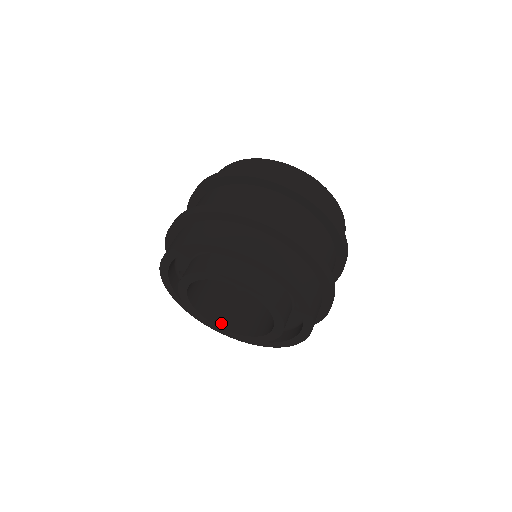
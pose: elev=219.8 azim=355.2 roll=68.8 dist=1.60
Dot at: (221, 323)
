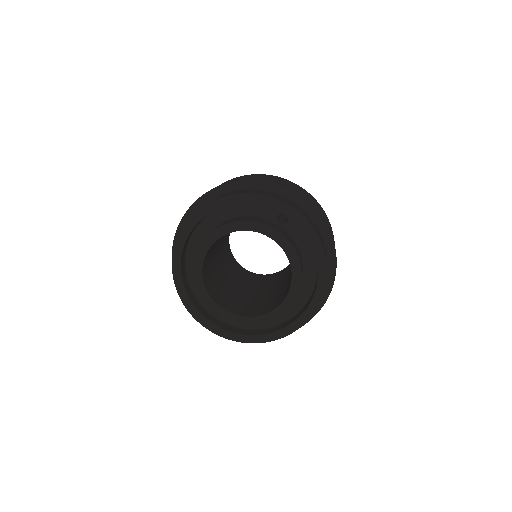
Dot at: (272, 309)
